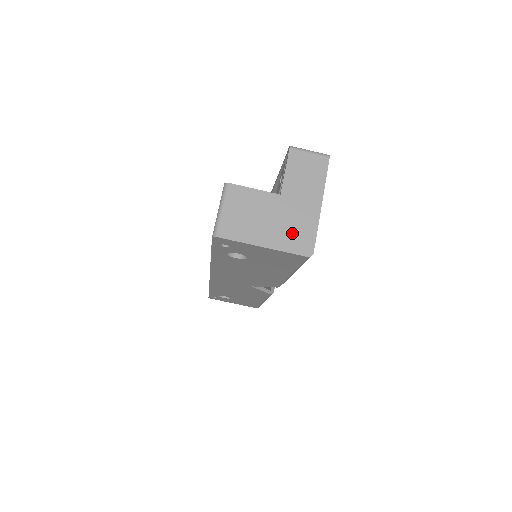
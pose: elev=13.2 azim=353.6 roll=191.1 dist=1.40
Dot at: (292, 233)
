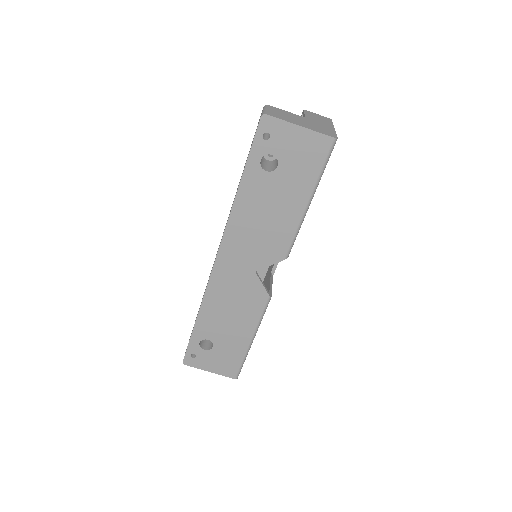
Dot at: (319, 129)
